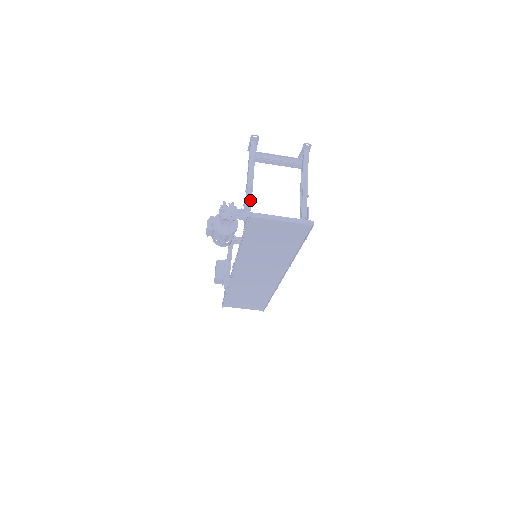
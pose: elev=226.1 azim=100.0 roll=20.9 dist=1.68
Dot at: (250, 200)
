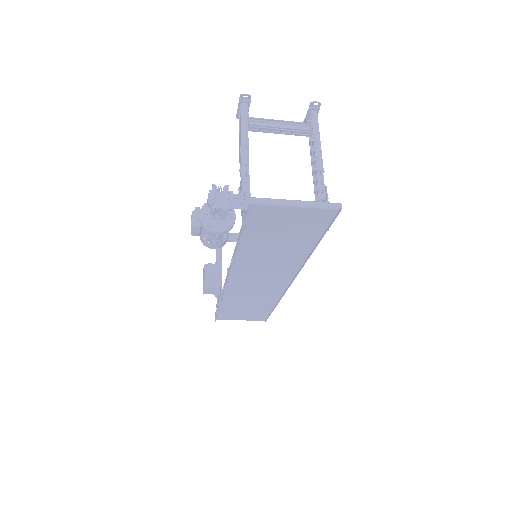
Dot at: (247, 182)
